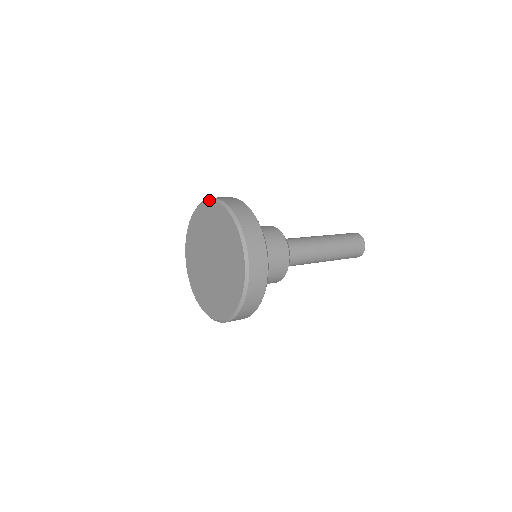
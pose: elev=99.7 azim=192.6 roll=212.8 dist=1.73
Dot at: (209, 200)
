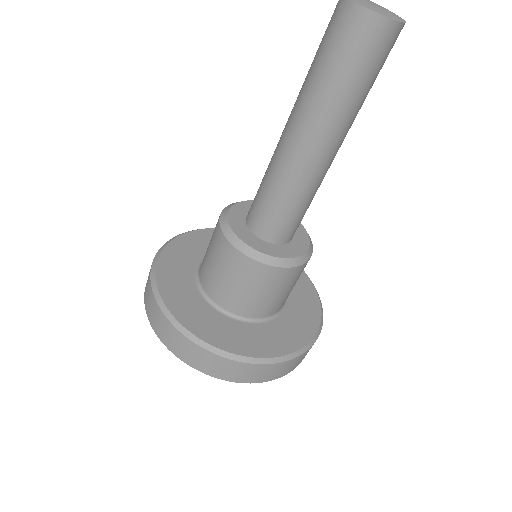
Dot at: occluded
